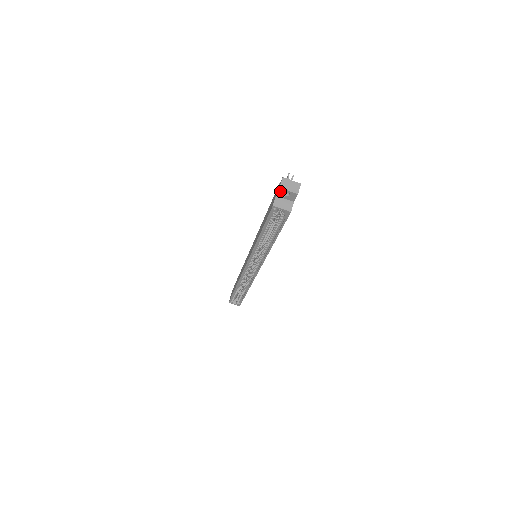
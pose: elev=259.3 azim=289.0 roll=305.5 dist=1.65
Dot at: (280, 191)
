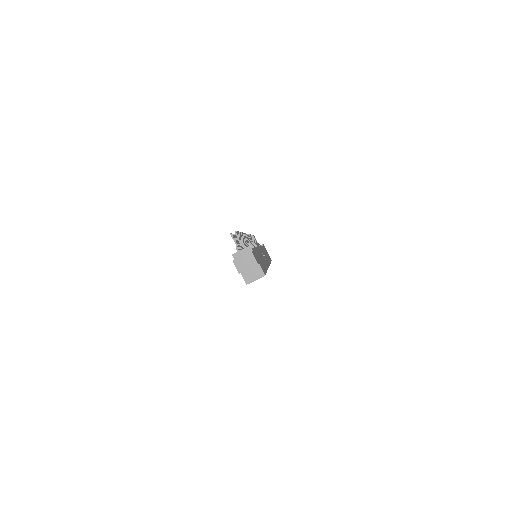
Dot at: (241, 272)
